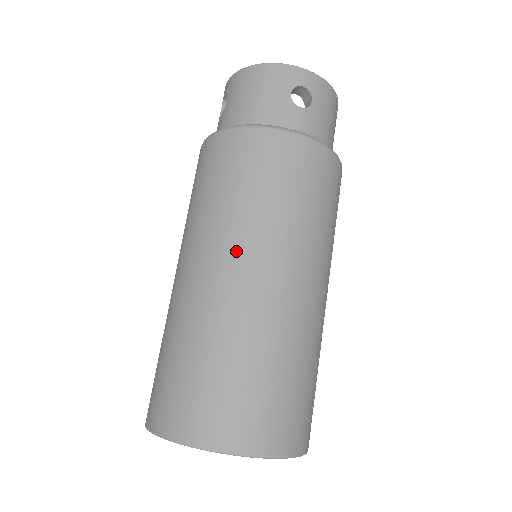
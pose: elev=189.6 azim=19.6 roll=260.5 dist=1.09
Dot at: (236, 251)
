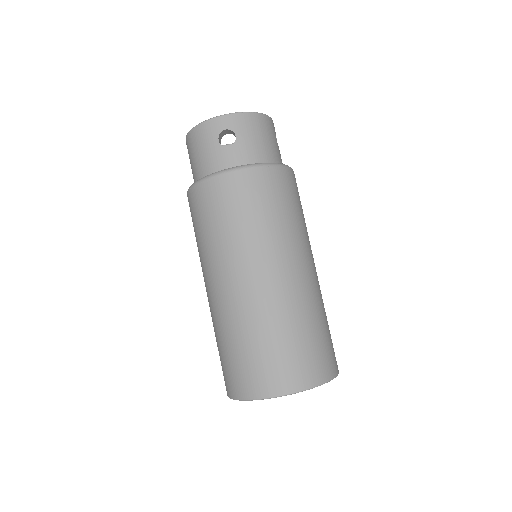
Dot at: (223, 271)
